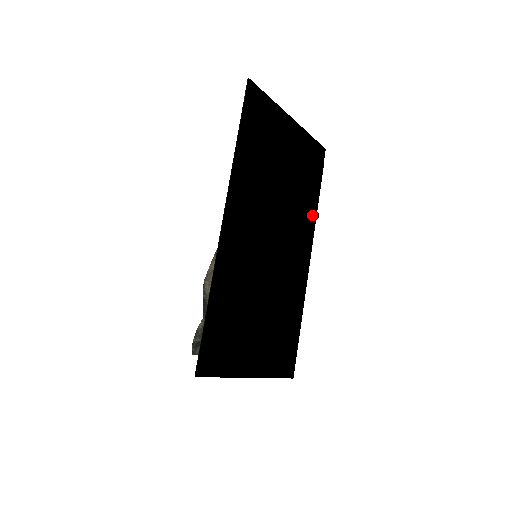
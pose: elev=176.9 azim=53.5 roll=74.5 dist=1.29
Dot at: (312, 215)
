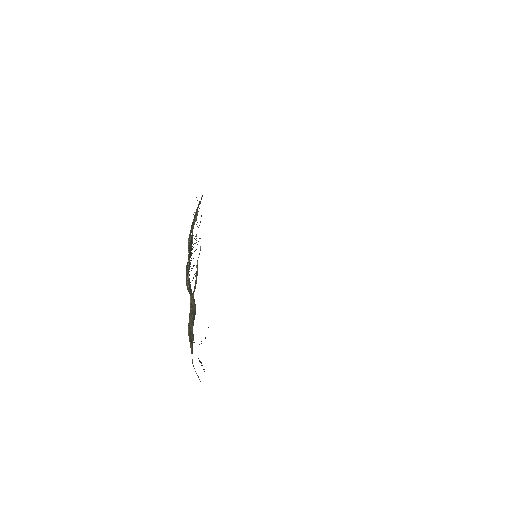
Dot at: occluded
